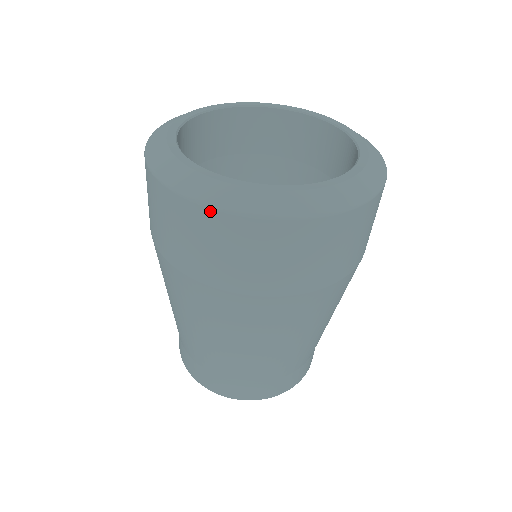
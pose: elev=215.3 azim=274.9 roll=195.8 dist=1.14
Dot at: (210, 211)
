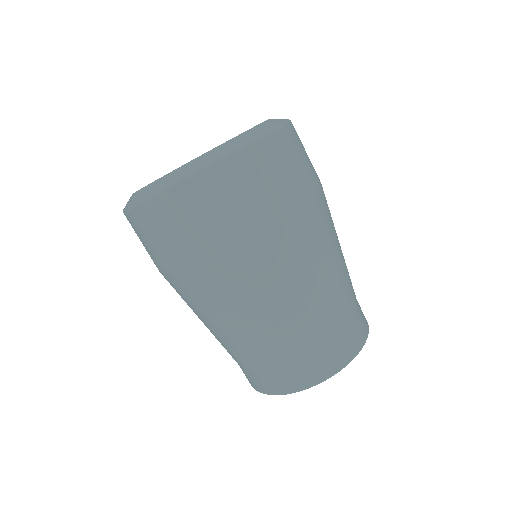
Dot at: (166, 194)
